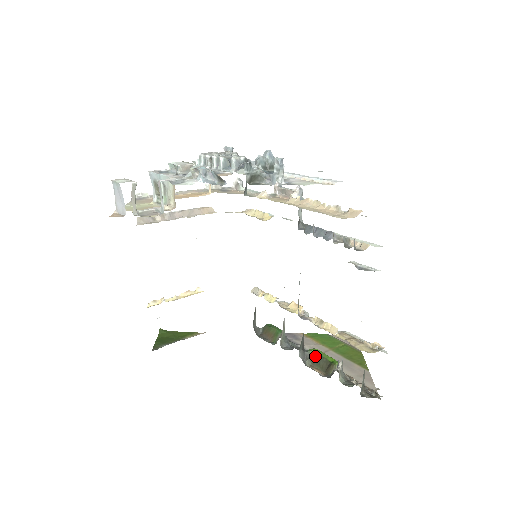
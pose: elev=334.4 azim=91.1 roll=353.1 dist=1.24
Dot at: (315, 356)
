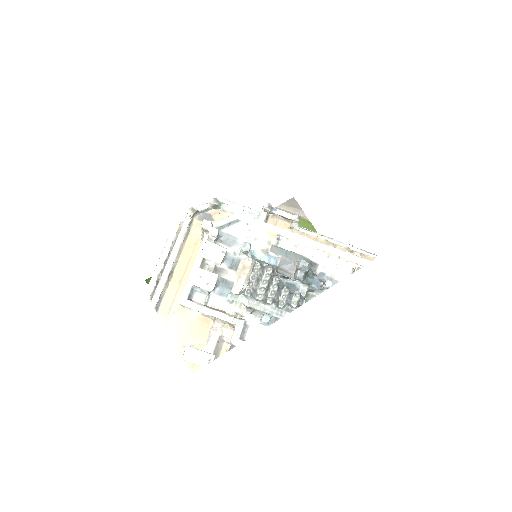
Dot at: occluded
